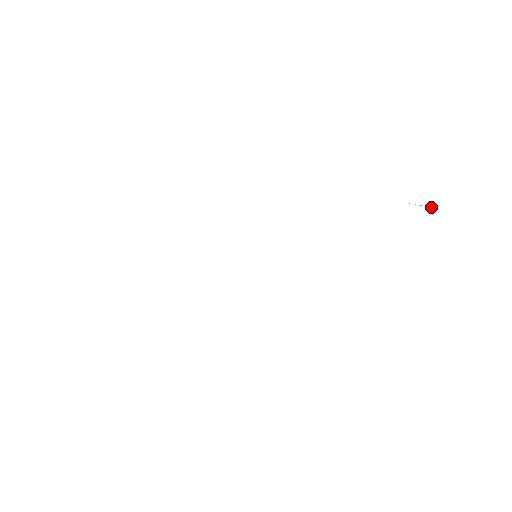
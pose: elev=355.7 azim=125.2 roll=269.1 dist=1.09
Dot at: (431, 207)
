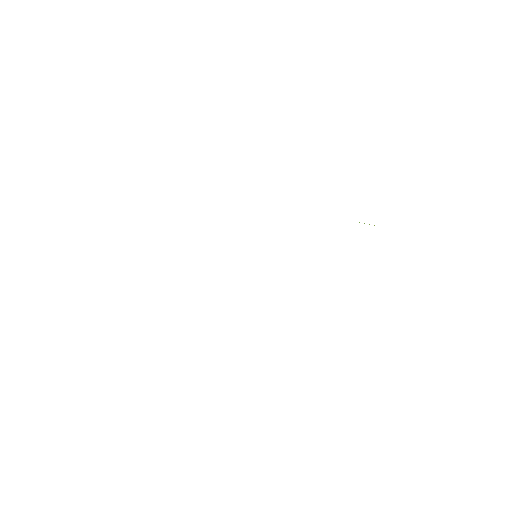
Dot at: occluded
